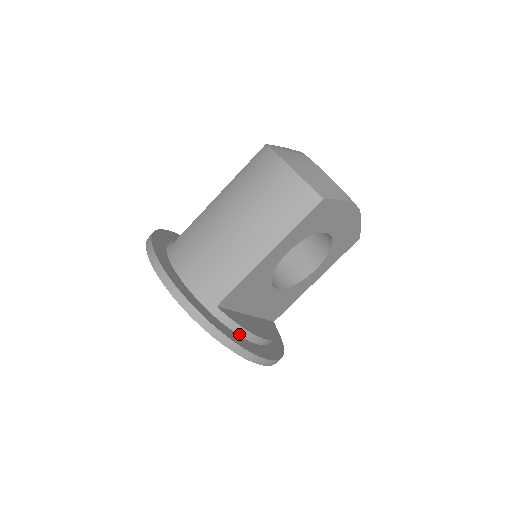
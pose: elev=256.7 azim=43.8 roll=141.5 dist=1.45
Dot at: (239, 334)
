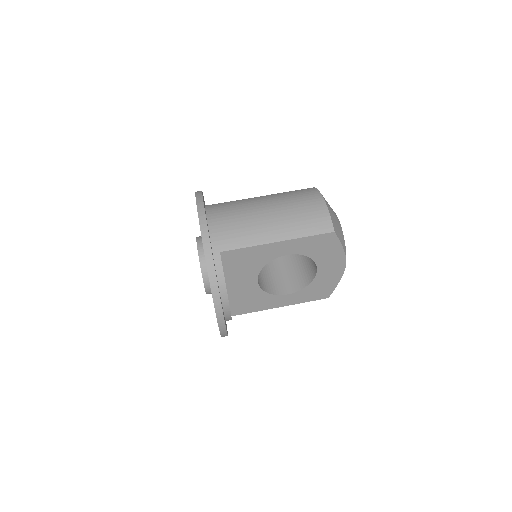
Dot at: (219, 283)
